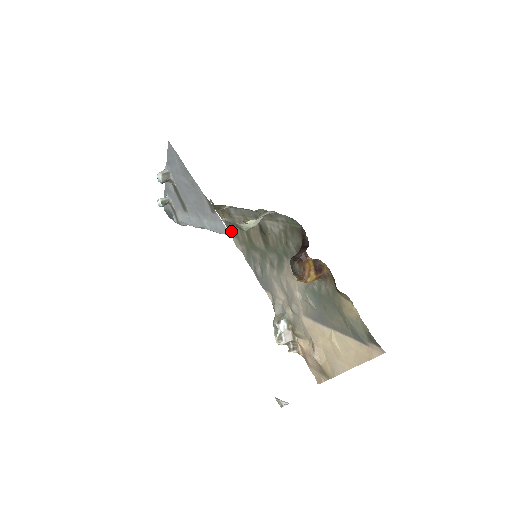
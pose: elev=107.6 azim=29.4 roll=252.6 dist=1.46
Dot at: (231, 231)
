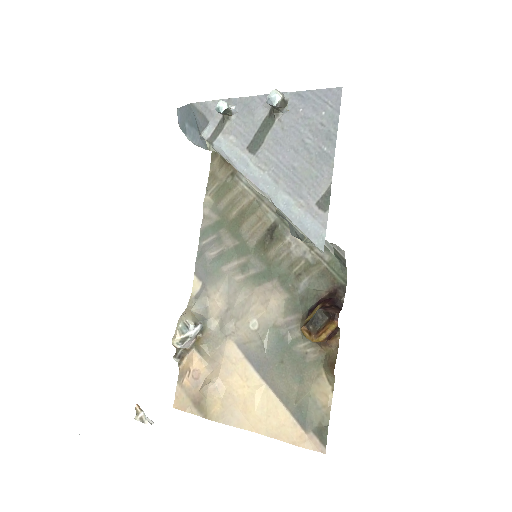
Dot at: (213, 187)
